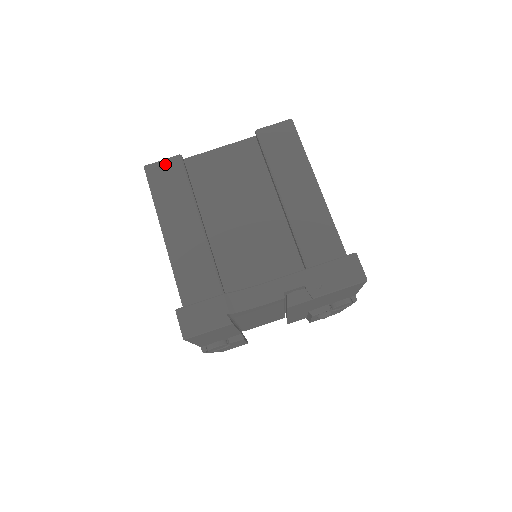
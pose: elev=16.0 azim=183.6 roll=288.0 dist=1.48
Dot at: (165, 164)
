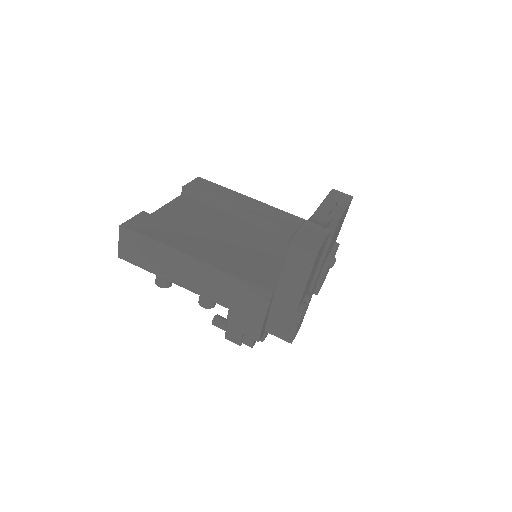
Dot at: (137, 219)
